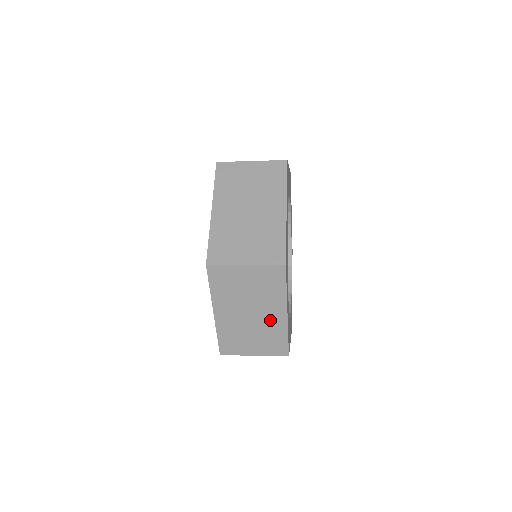
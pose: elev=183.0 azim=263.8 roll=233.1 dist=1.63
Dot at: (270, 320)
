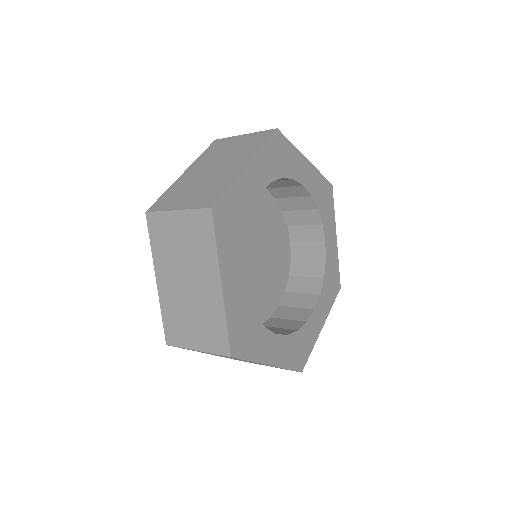
Dot at: (206, 294)
